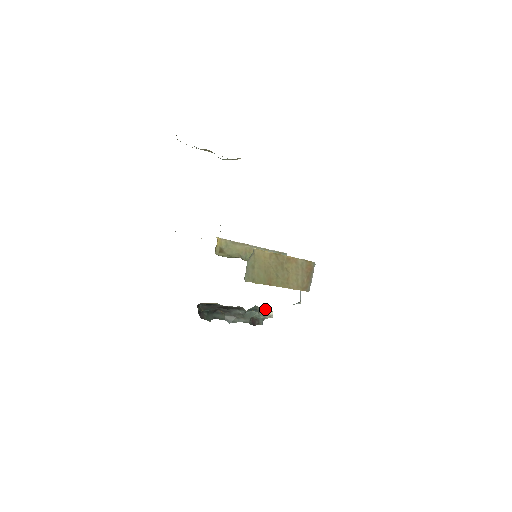
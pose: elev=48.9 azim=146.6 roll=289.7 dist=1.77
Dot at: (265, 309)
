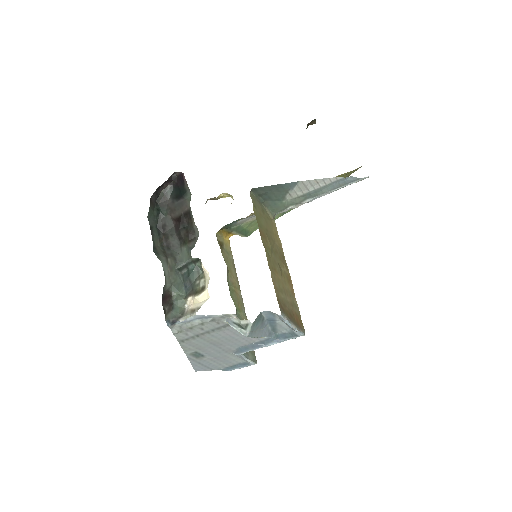
Dot at: (207, 284)
